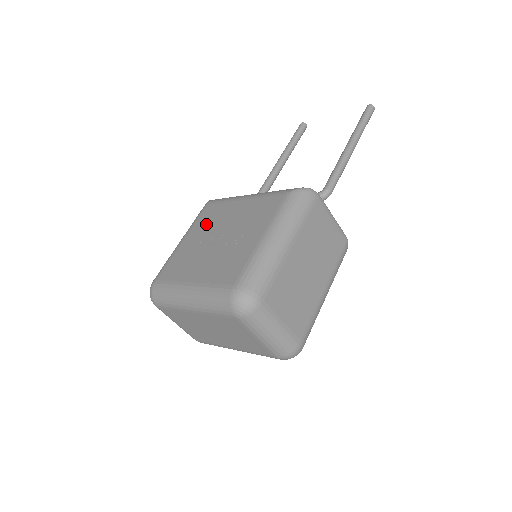
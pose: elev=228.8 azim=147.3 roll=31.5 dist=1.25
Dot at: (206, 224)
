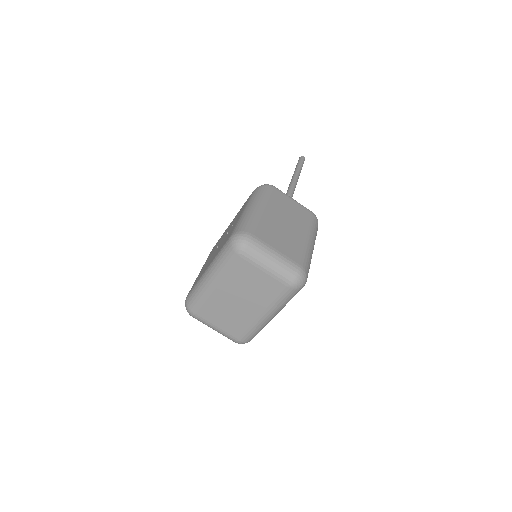
Dot at: occluded
